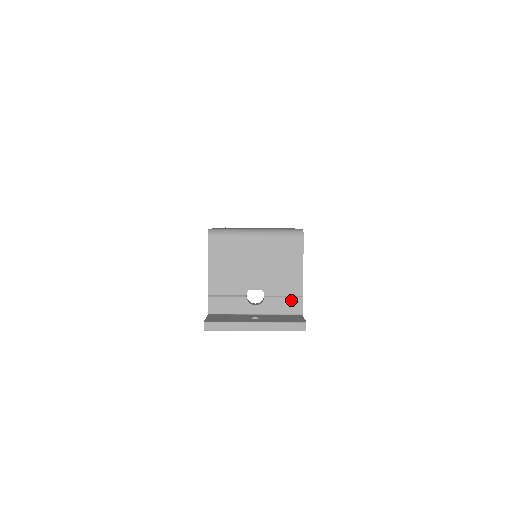
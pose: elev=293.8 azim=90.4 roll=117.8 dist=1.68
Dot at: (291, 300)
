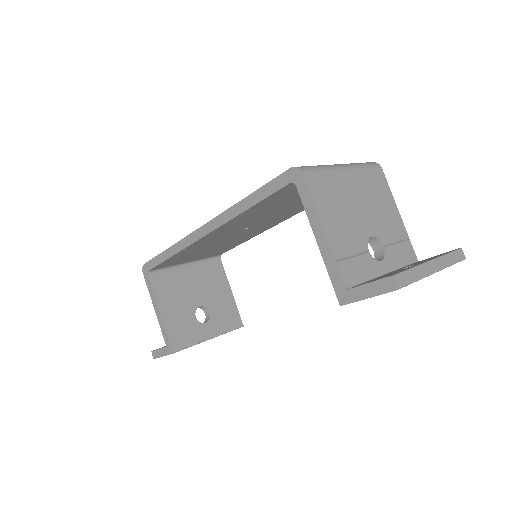
Dot at: (404, 246)
